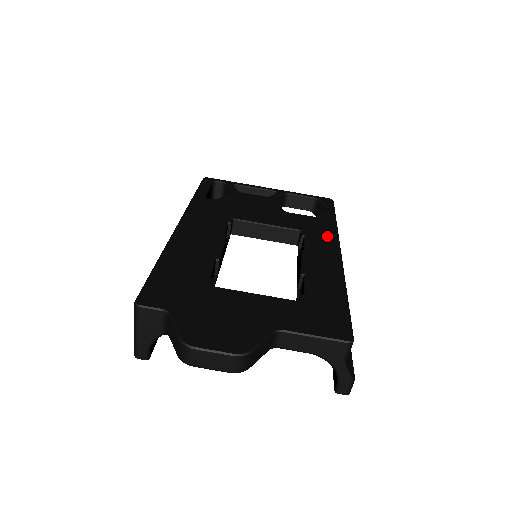
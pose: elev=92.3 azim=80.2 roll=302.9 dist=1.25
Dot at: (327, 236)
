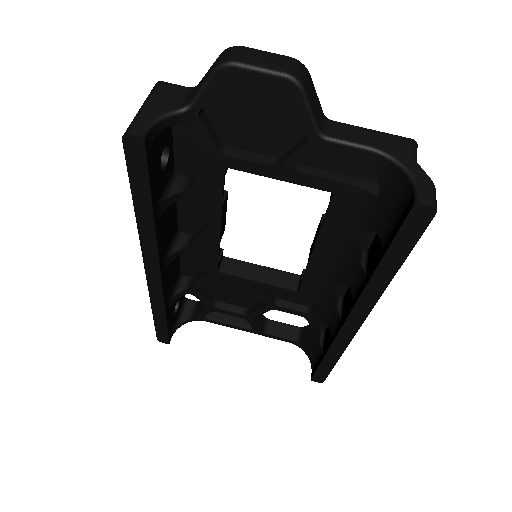
Dot at: occluded
